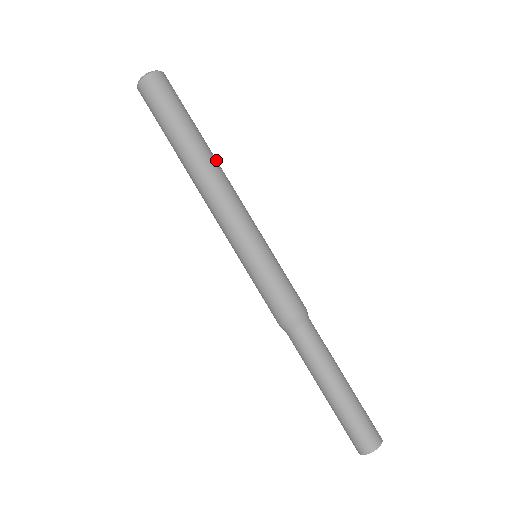
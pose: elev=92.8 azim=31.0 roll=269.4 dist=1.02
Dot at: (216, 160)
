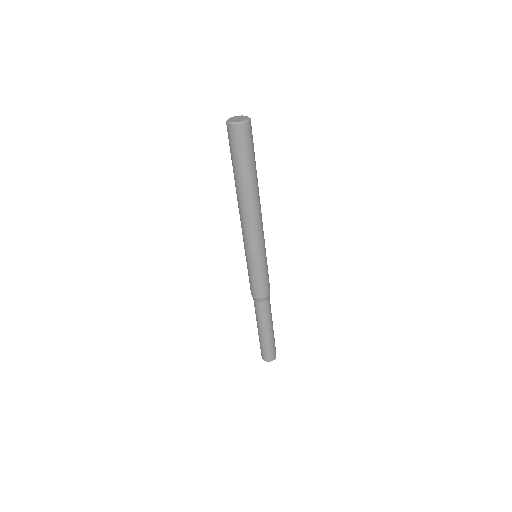
Dot at: (258, 196)
